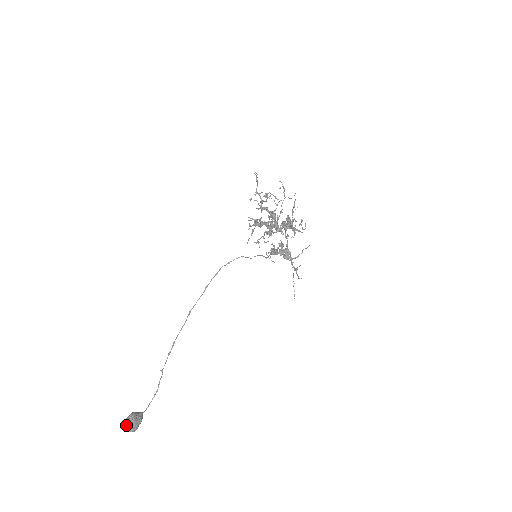
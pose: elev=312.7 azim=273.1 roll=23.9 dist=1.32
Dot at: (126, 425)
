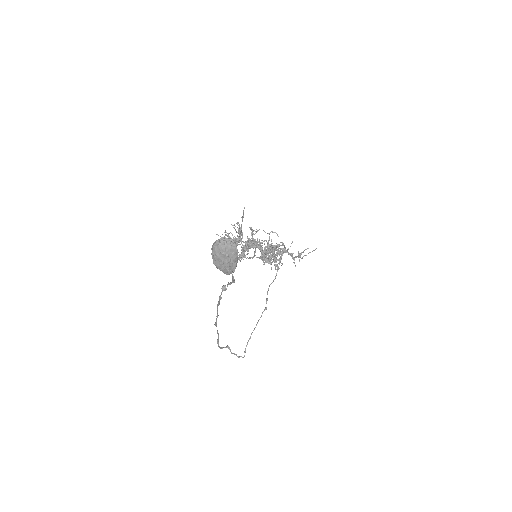
Dot at: (218, 240)
